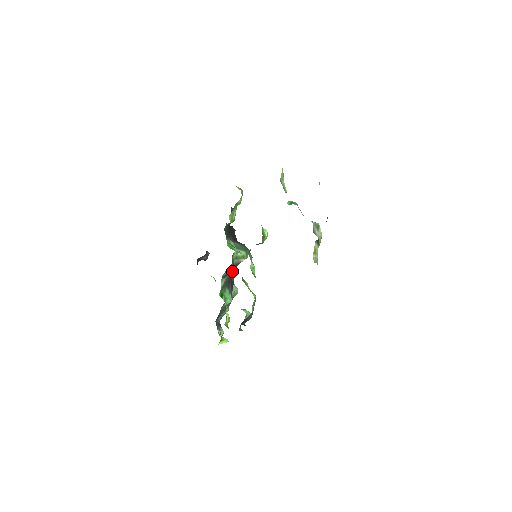
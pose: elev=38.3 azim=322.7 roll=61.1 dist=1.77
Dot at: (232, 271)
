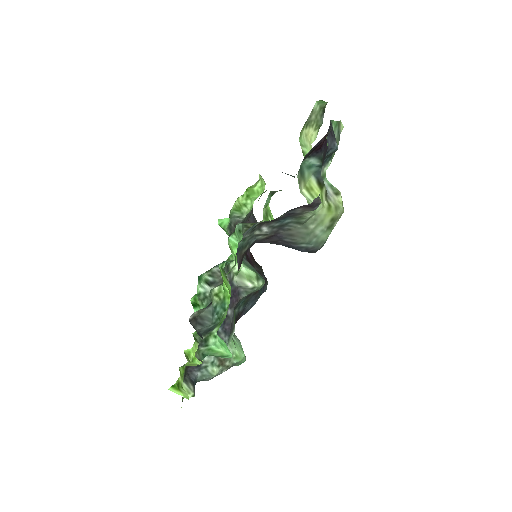
Dot at: occluded
